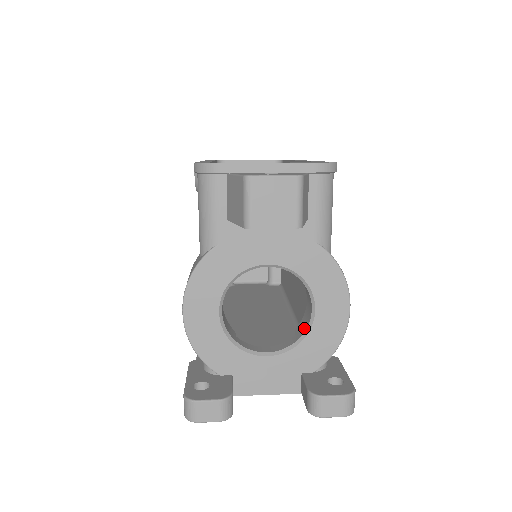
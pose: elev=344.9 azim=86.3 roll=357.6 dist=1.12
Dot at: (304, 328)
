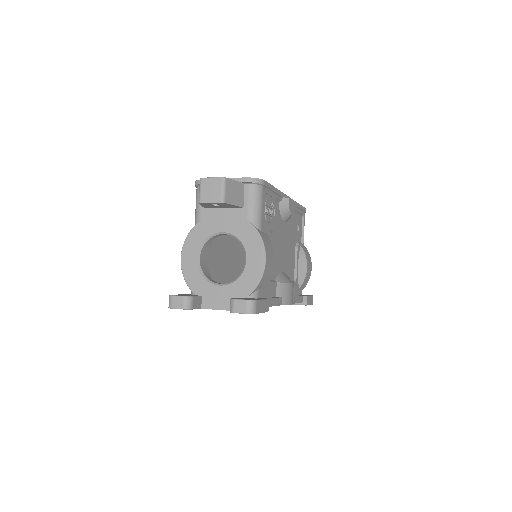
Dot at: (243, 272)
